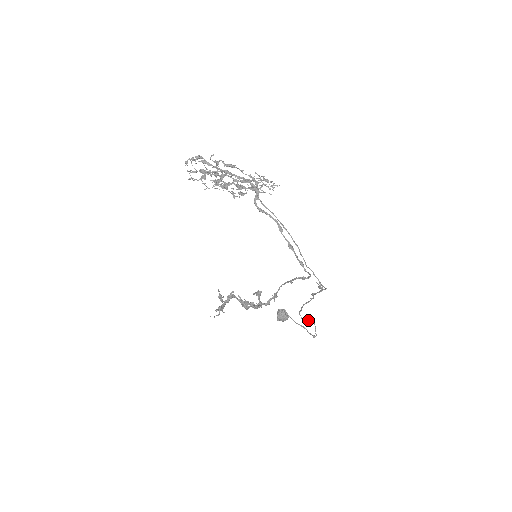
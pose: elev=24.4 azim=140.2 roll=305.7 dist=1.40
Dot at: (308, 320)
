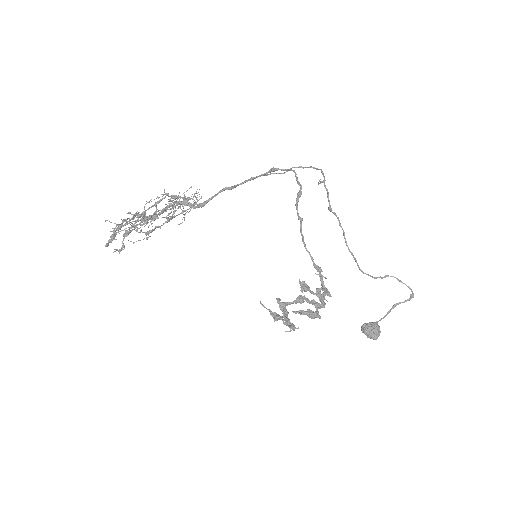
Dot at: (380, 277)
